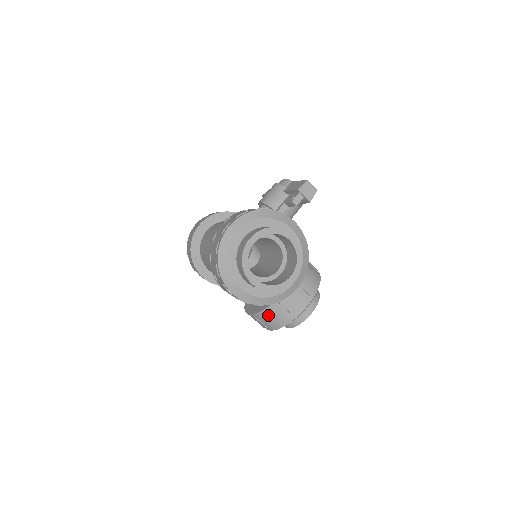
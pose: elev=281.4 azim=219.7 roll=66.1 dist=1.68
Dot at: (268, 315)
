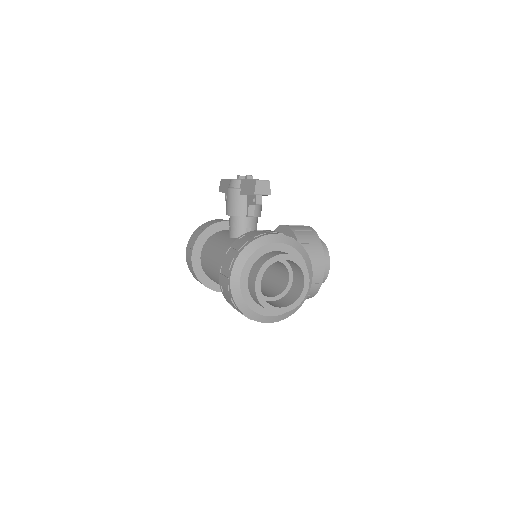
Dot at: occluded
